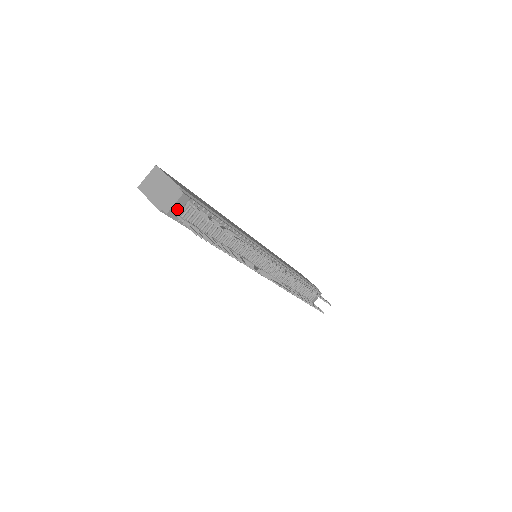
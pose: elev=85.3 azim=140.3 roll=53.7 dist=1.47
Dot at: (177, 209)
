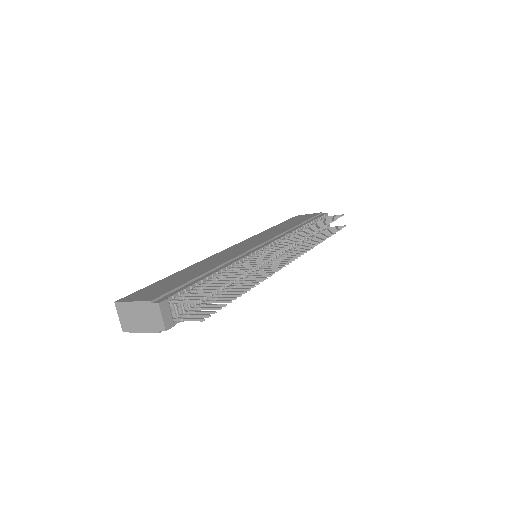
Dot at: (168, 318)
